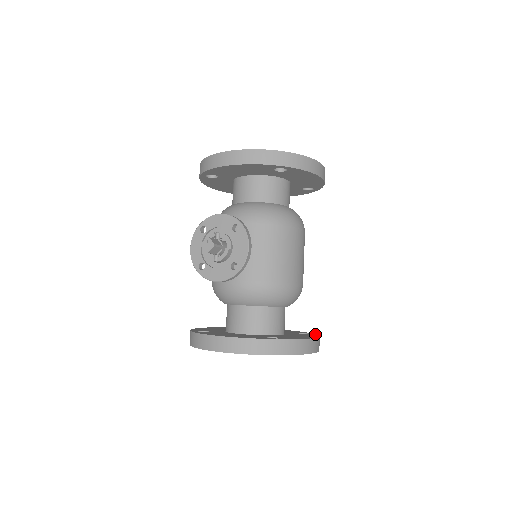
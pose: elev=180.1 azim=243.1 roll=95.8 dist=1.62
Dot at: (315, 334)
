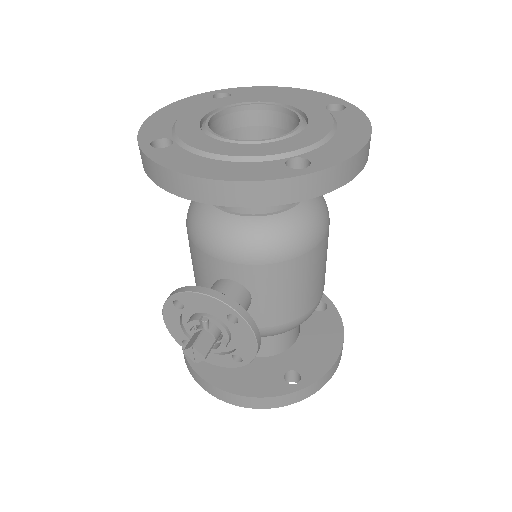
Dot at: (336, 311)
